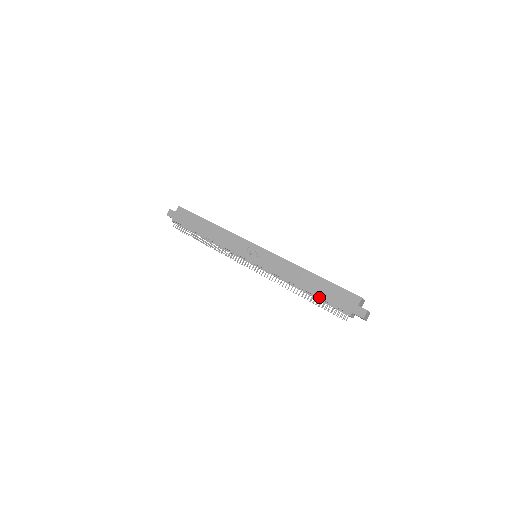
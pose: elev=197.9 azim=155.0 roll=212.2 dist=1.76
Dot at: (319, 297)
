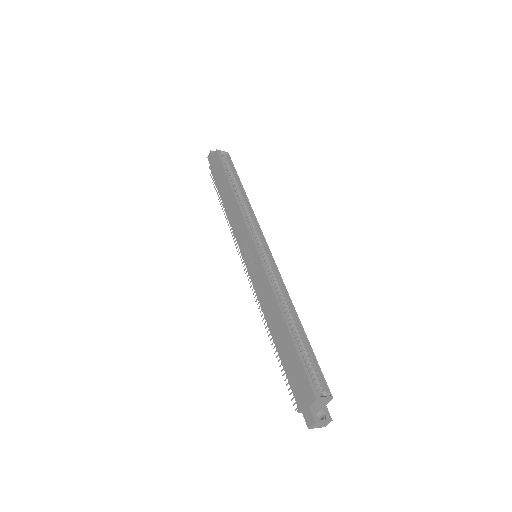
Dot at: (281, 360)
